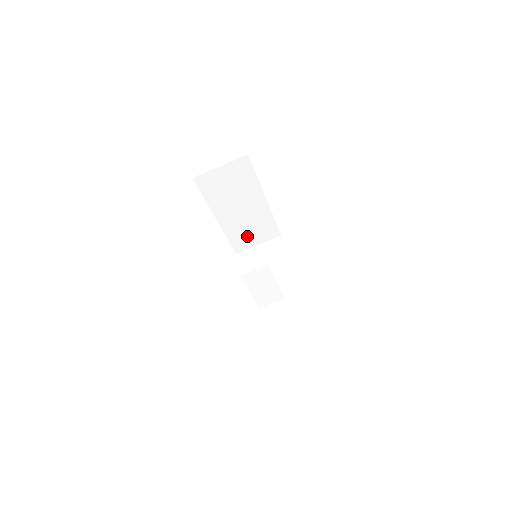
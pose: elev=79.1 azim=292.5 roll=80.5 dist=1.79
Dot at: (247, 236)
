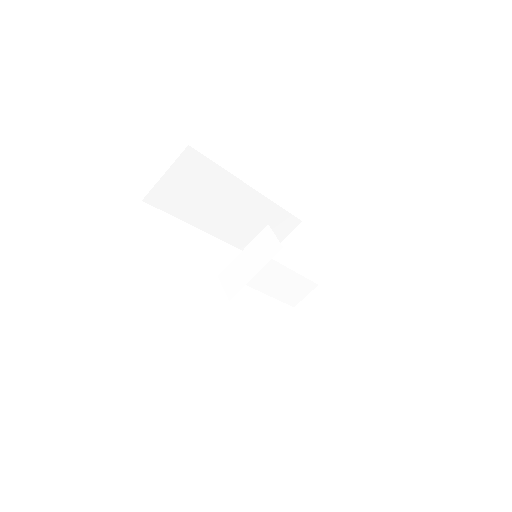
Dot at: (248, 230)
